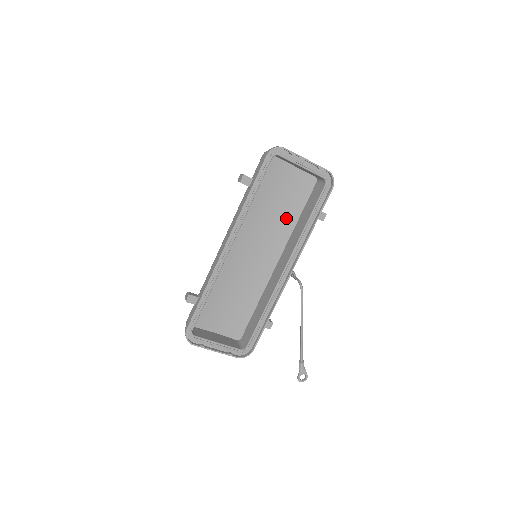
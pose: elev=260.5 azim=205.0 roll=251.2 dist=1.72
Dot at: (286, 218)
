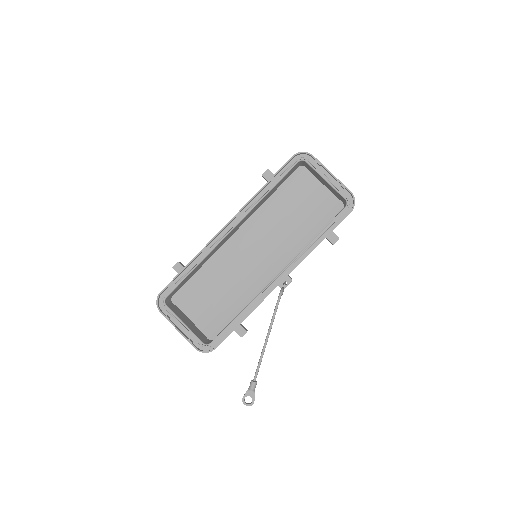
Dot at: (301, 234)
